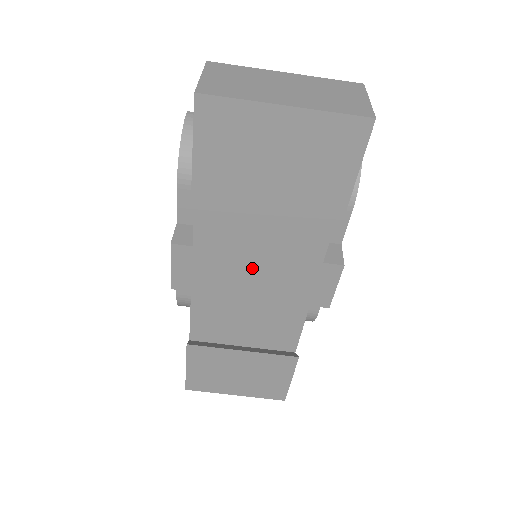
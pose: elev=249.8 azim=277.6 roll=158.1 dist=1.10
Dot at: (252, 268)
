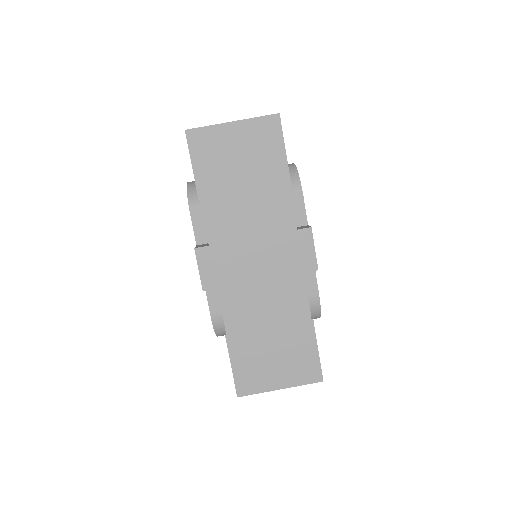
Dot at: (253, 251)
